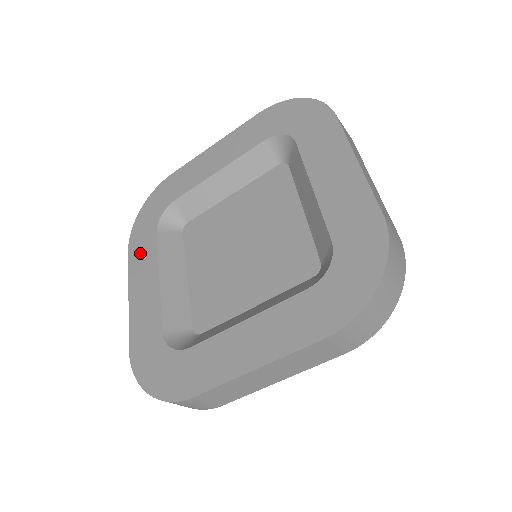
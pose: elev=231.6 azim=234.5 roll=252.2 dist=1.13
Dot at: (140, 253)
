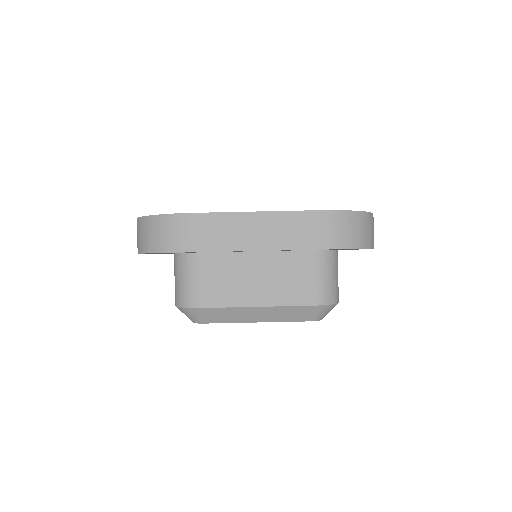
Dot at: occluded
